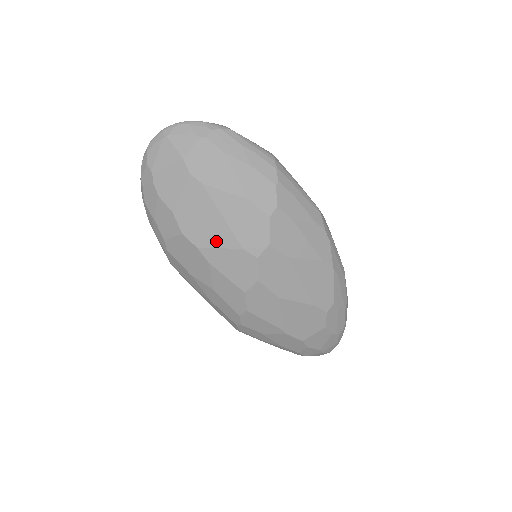
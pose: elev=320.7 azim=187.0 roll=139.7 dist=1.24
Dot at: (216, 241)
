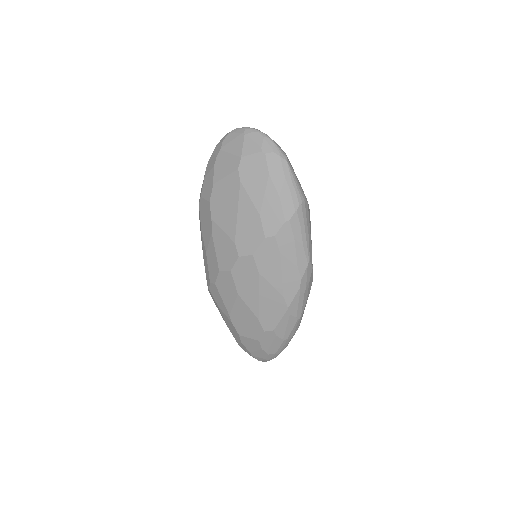
Dot at: (224, 224)
